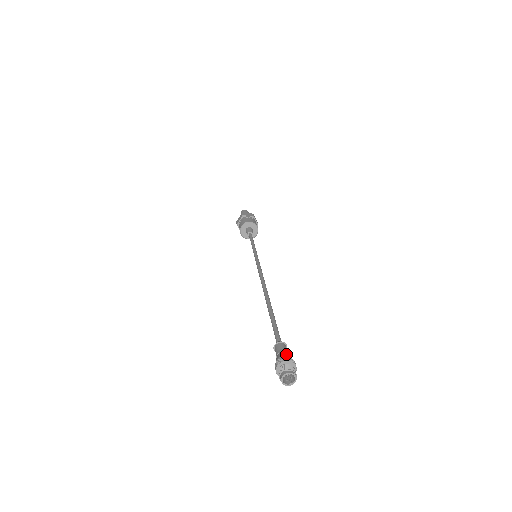
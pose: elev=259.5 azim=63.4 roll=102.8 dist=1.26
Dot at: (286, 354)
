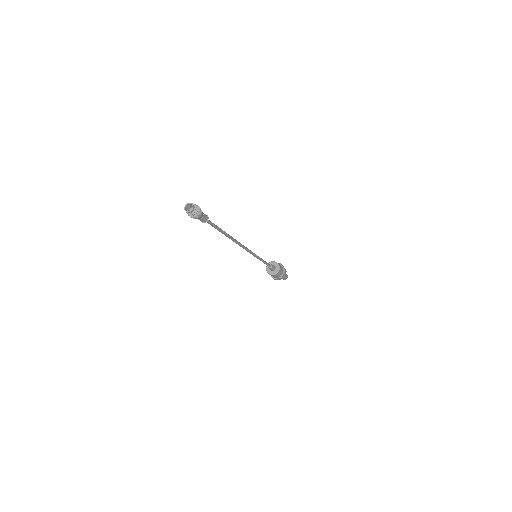
Dot at: occluded
